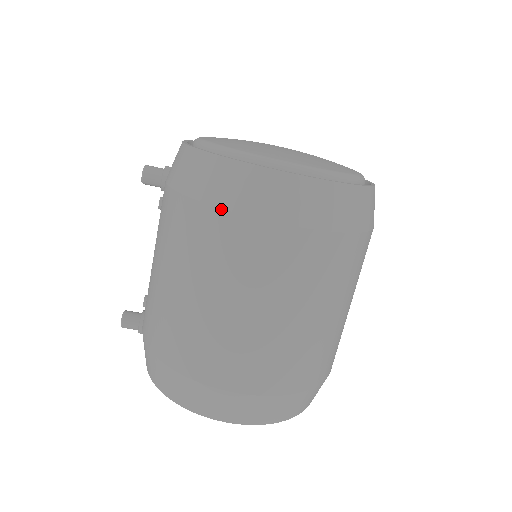
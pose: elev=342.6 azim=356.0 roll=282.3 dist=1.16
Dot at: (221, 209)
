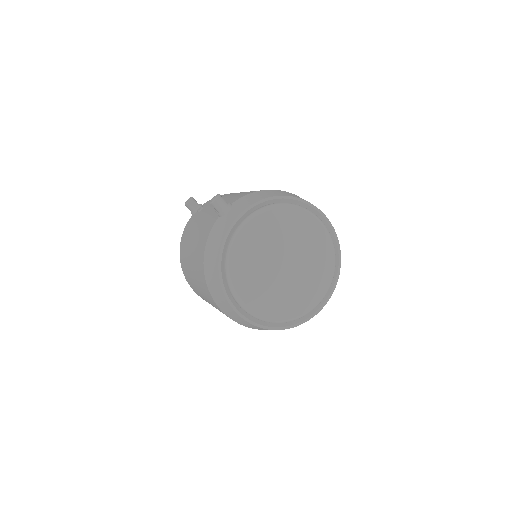
Dot at: (206, 284)
